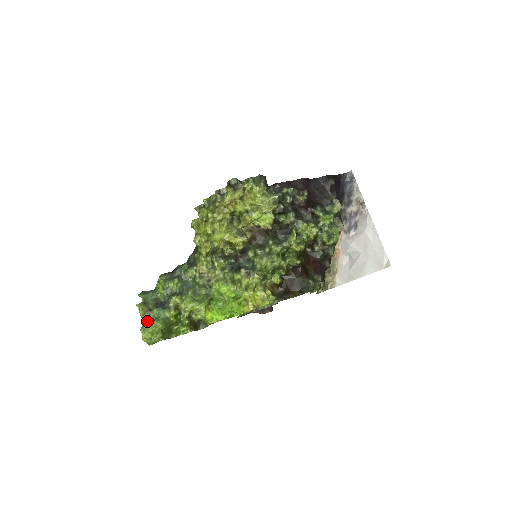
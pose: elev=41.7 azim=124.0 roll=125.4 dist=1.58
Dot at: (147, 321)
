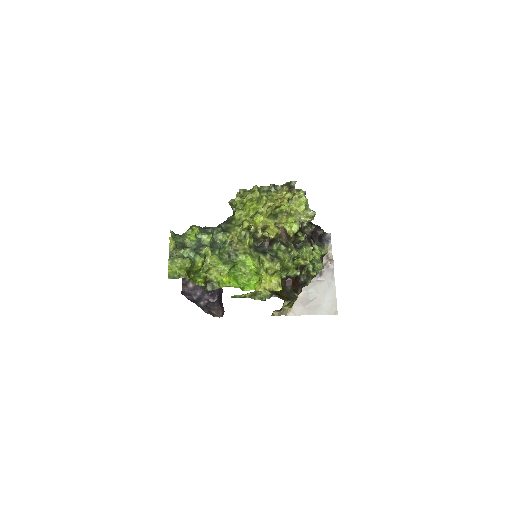
Dot at: (177, 255)
